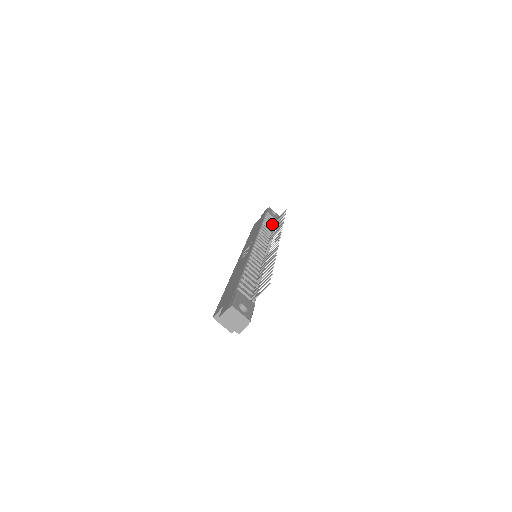
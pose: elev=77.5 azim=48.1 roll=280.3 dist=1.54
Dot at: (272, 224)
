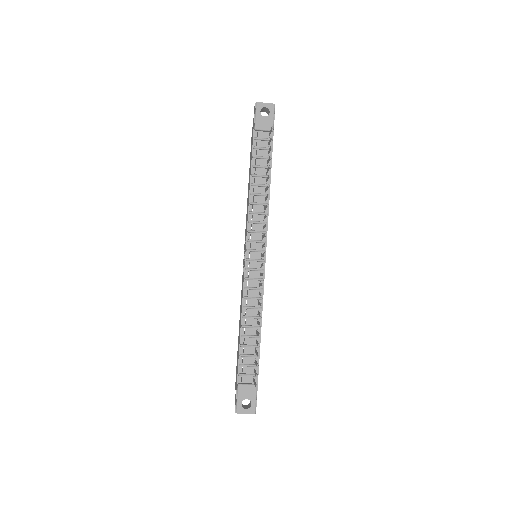
Dot at: (266, 150)
